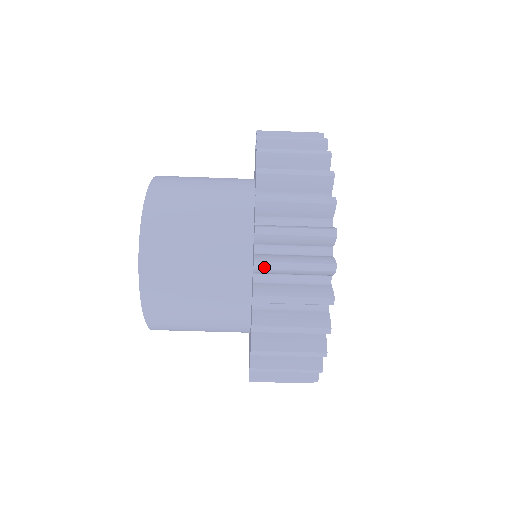
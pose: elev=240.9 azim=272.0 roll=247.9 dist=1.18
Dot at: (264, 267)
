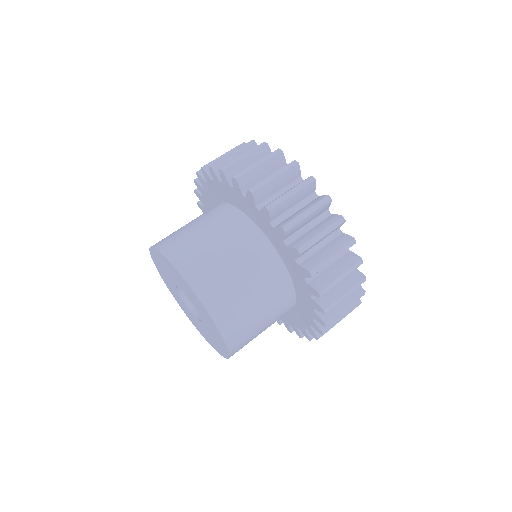
Dot at: (241, 175)
